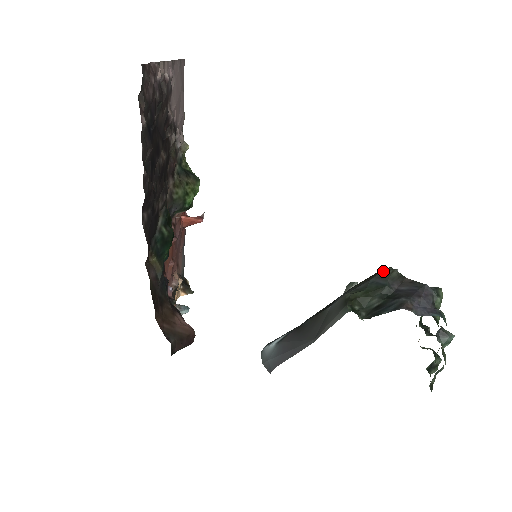
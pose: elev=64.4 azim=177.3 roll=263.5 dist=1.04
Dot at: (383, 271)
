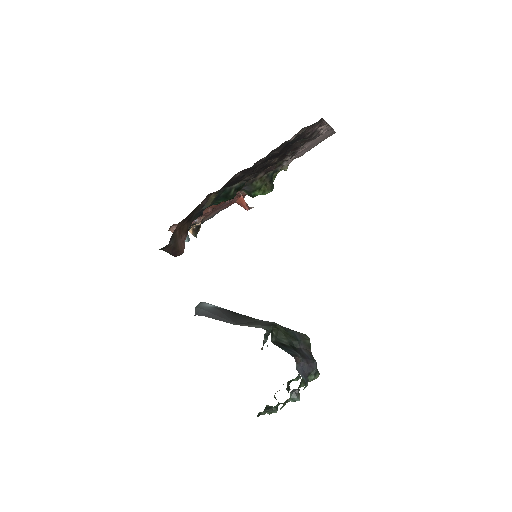
Dot at: (304, 334)
